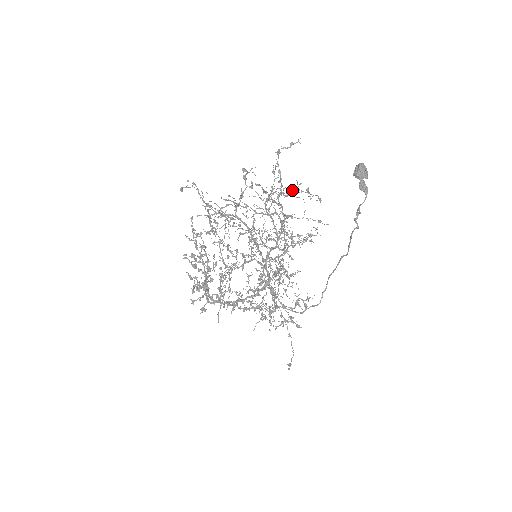
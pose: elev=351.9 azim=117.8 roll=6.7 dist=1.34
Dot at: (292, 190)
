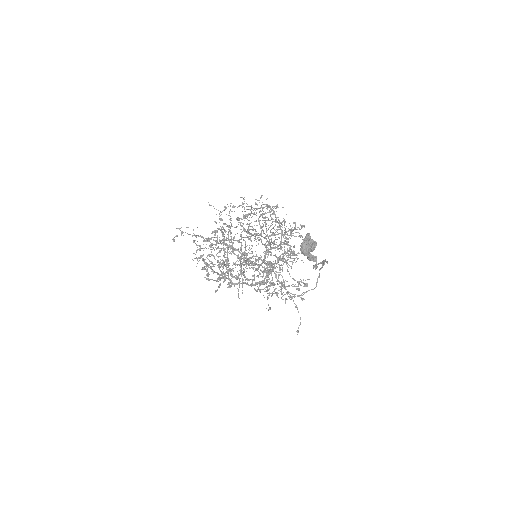
Dot at: (266, 223)
